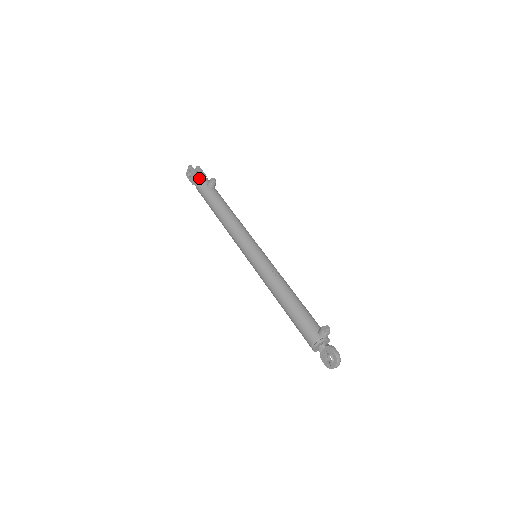
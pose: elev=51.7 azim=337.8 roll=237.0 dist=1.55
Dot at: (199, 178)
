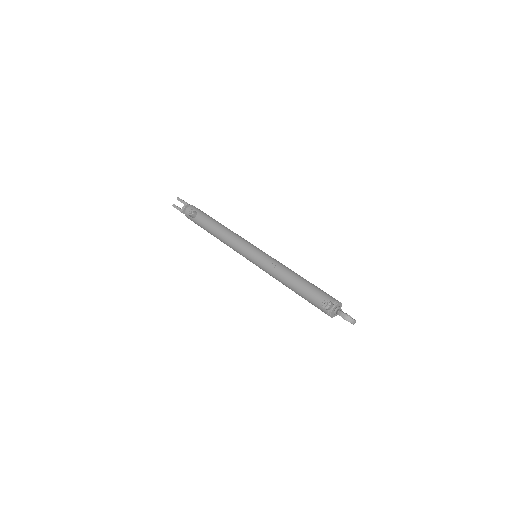
Dot at: occluded
